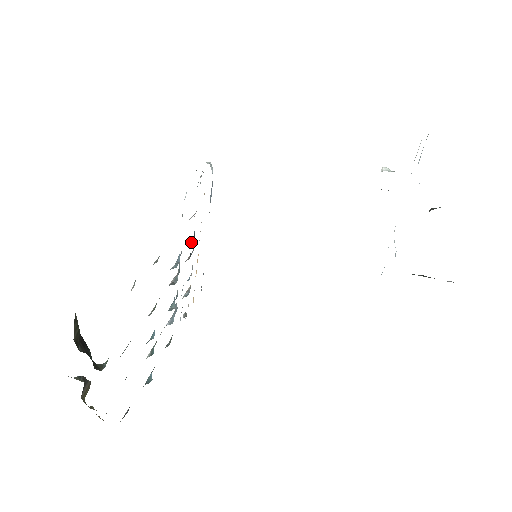
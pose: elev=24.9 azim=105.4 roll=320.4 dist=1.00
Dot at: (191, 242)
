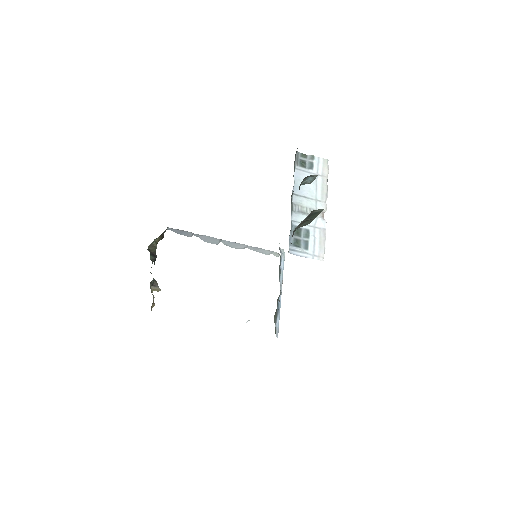
Dot at: occluded
